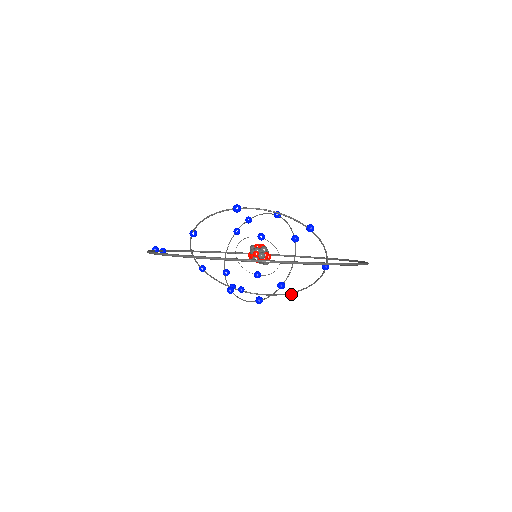
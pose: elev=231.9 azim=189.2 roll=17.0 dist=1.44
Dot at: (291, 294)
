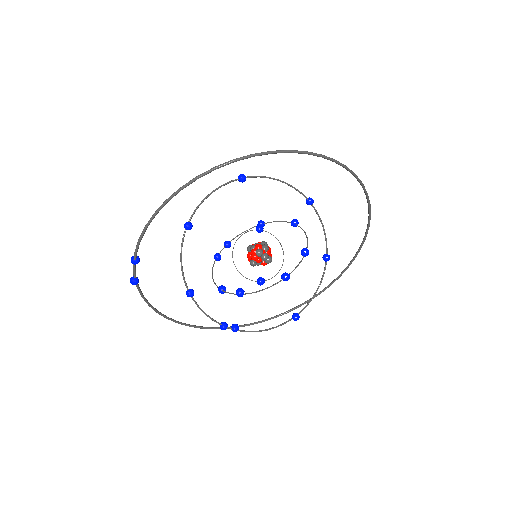
Dot at: (294, 316)
